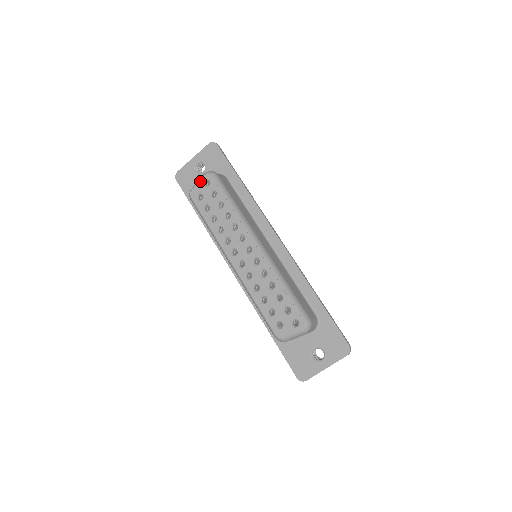
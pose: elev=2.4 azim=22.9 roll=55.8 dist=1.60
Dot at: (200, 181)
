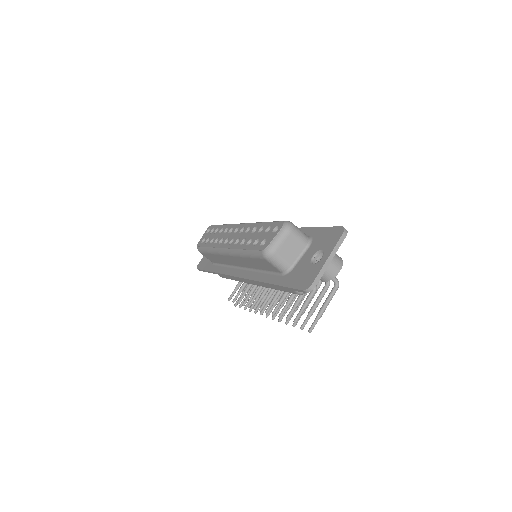
Dot at: (204, 234)
